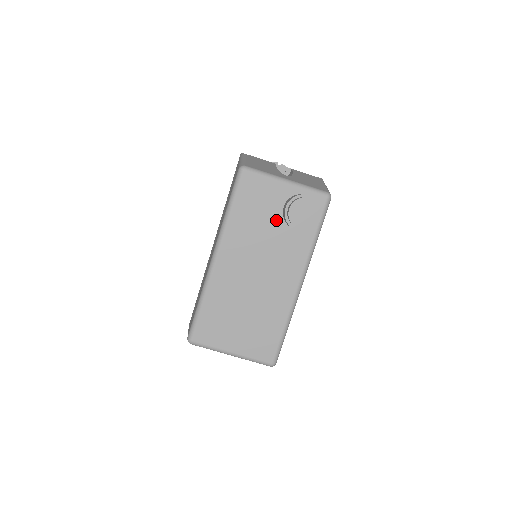
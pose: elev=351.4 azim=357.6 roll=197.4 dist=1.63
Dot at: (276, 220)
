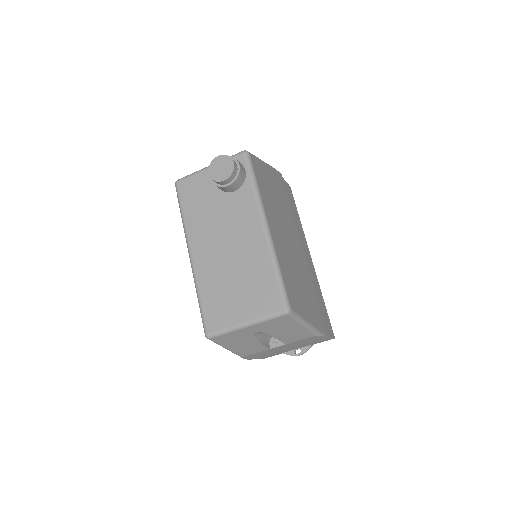
Dot at: (217, 196)
